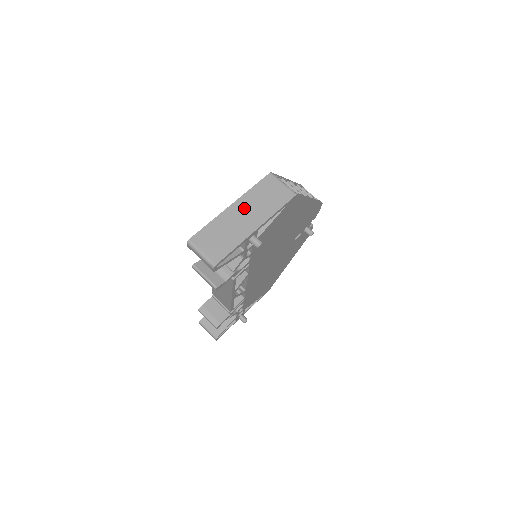
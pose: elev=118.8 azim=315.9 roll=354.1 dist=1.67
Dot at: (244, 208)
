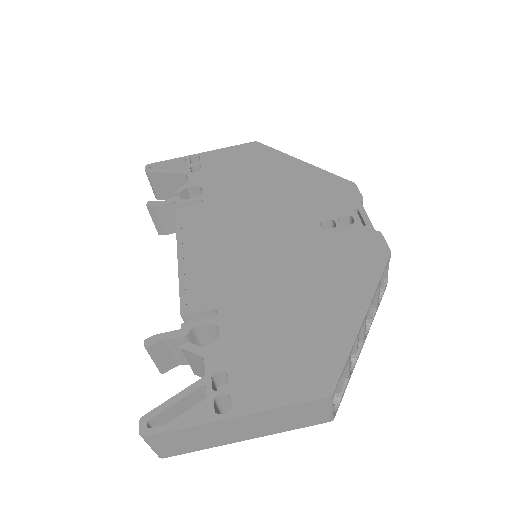
Dot at: (251, 423)
